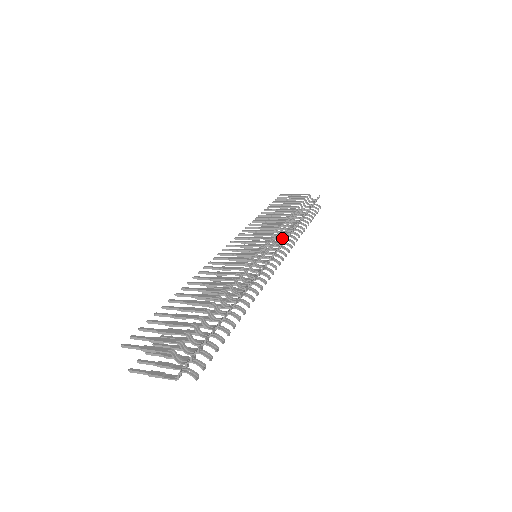
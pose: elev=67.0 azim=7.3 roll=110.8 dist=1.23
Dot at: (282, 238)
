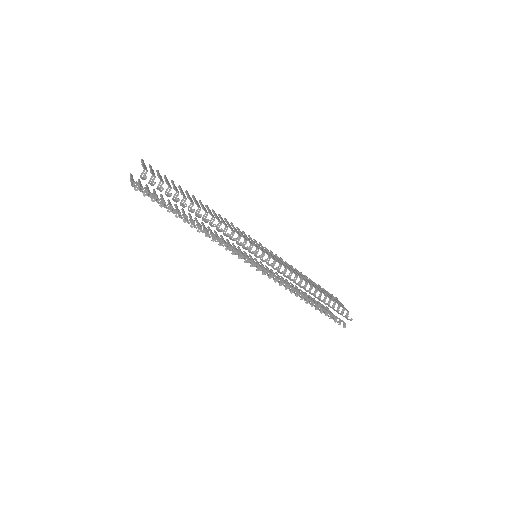
Dot at: (283, 274)
